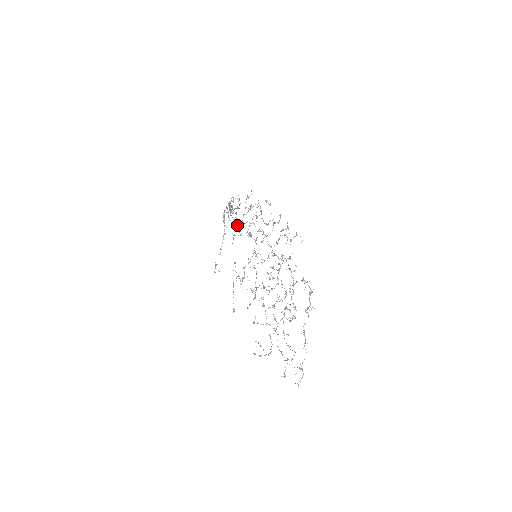
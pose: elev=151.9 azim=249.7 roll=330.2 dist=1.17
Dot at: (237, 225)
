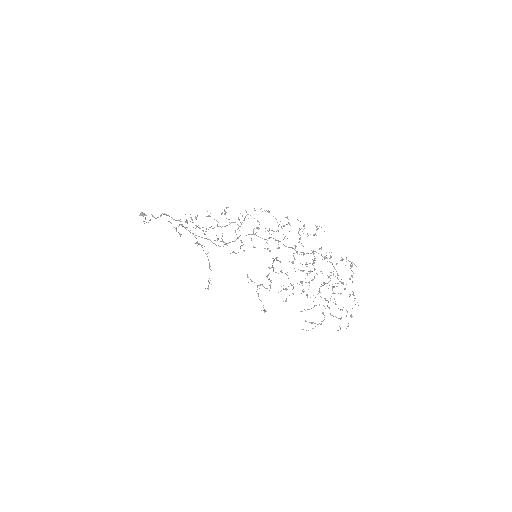
Dot at: occluded
